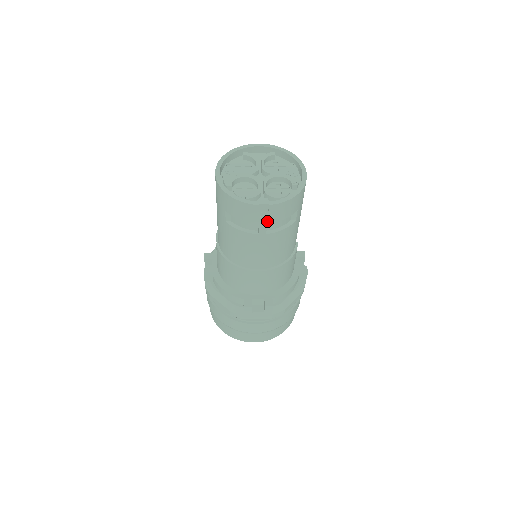
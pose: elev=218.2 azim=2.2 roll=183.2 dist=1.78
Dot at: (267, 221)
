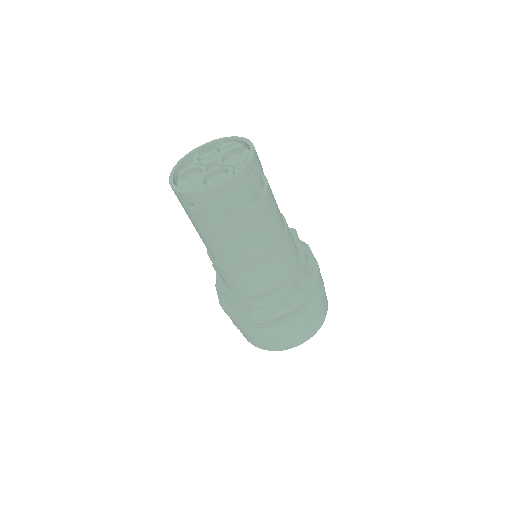
Dot at: (257, 181)
